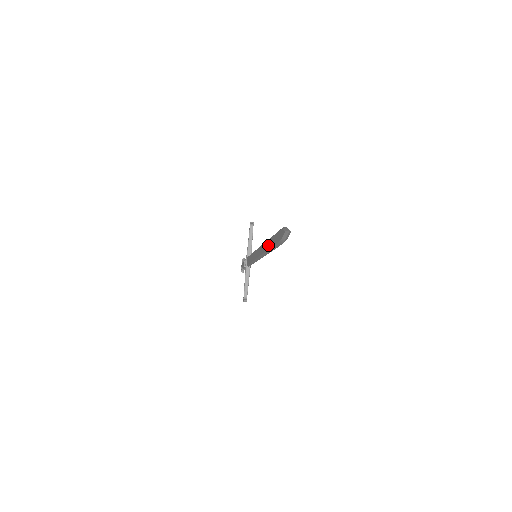
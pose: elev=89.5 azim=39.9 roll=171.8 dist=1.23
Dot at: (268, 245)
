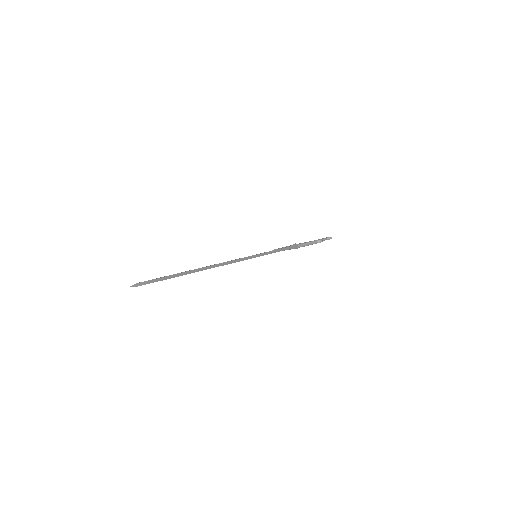
Dot at: (191, 270)
